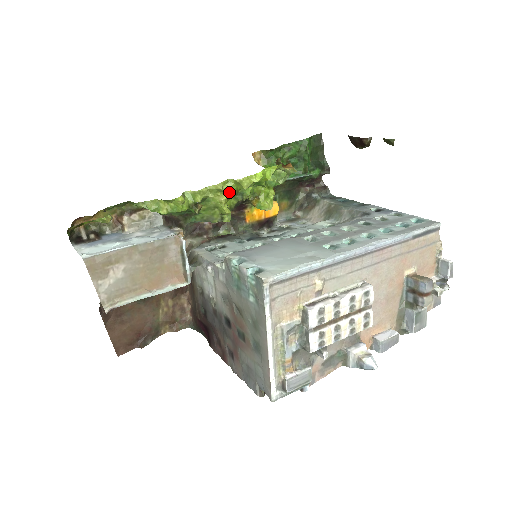
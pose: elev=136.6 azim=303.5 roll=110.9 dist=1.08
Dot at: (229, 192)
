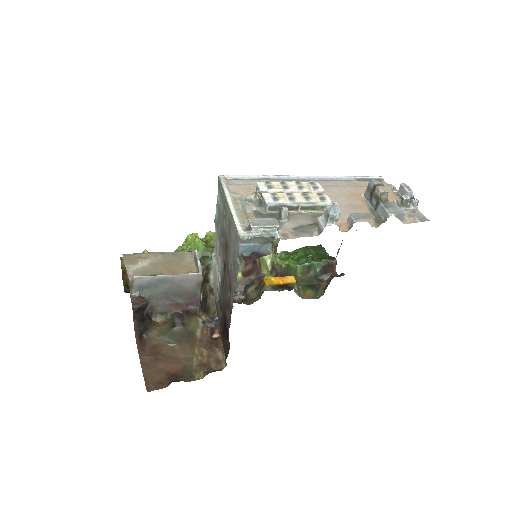
Dot at: occluded
